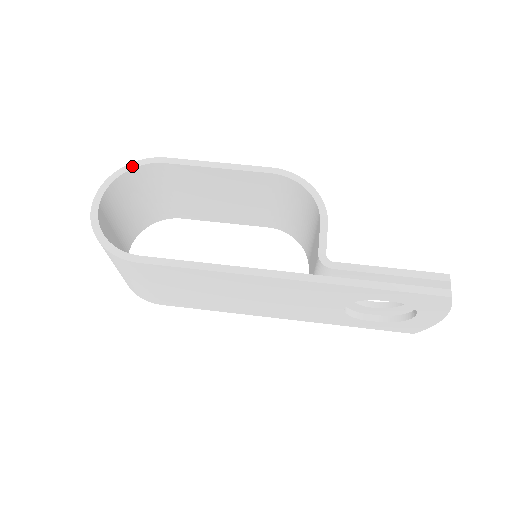
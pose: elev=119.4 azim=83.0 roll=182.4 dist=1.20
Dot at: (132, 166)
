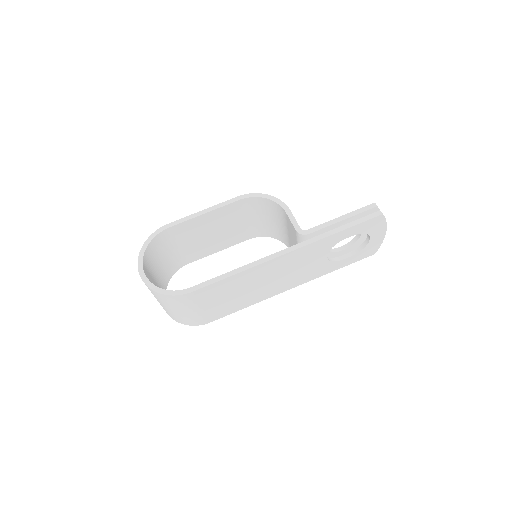
Dot at: (150, 240)
